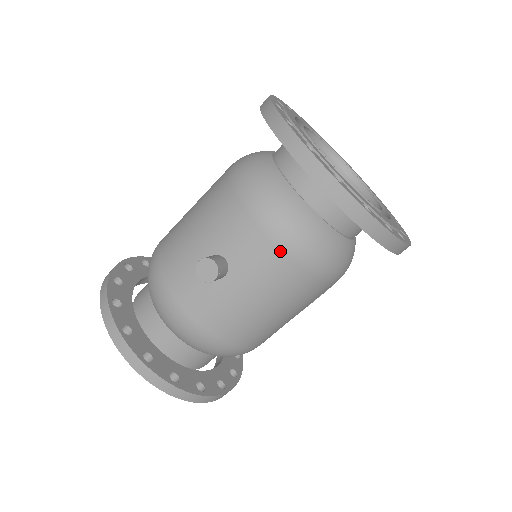
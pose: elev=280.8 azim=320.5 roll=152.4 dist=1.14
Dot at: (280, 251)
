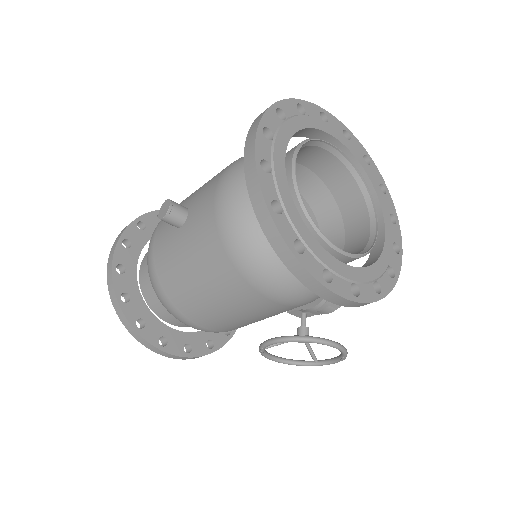
Dot at: (215, 222)
